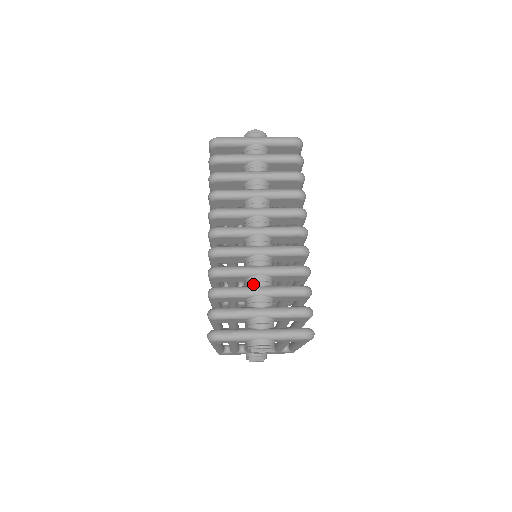
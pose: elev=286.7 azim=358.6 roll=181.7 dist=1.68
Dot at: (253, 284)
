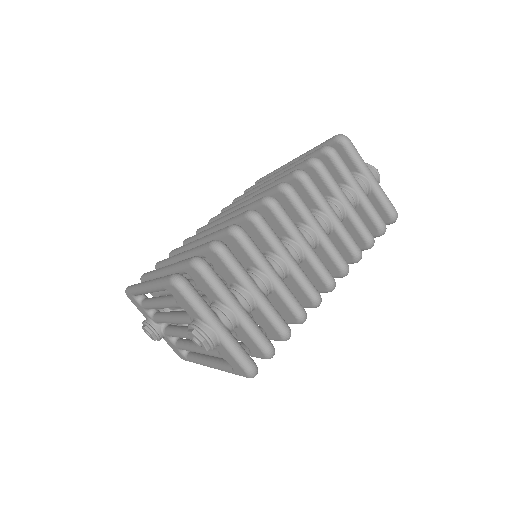
Dot at: (256, 279)
